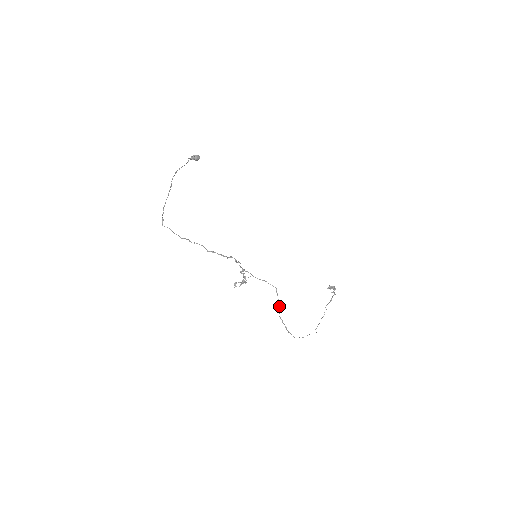
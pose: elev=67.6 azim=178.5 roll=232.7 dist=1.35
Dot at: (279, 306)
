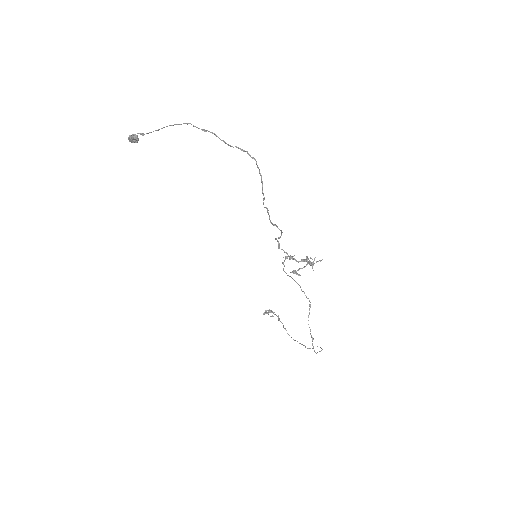
Dot at: occluded
